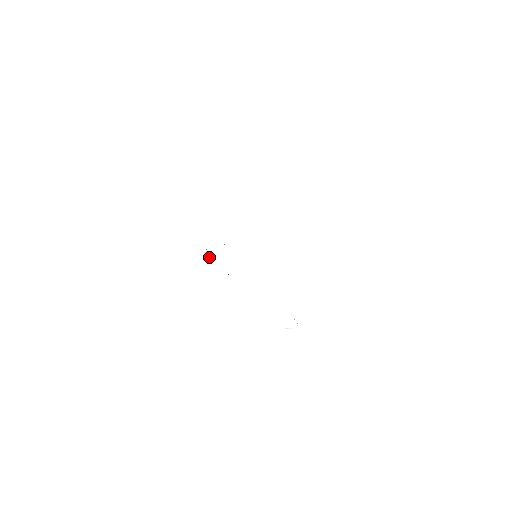
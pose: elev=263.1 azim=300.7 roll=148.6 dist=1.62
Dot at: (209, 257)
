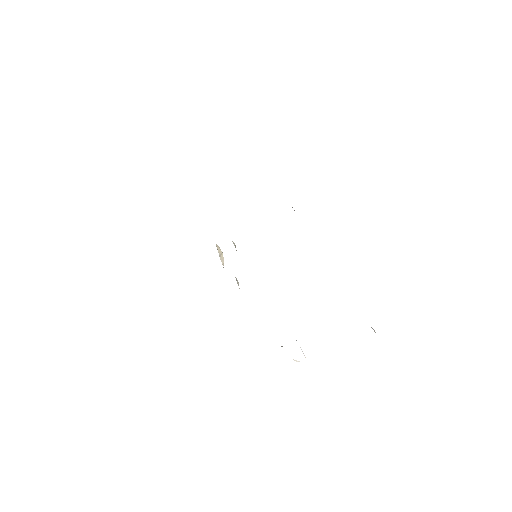
Dot at: (221, 257)
